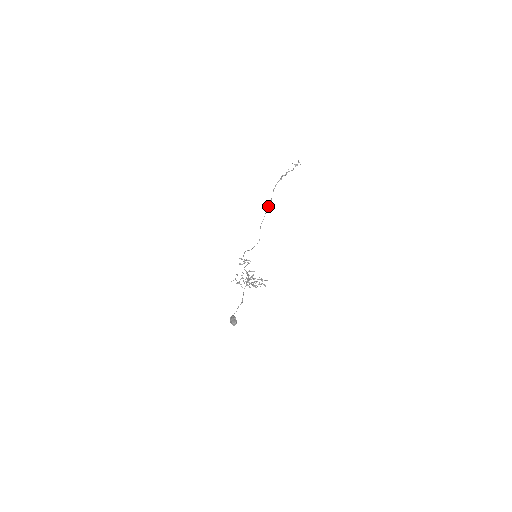
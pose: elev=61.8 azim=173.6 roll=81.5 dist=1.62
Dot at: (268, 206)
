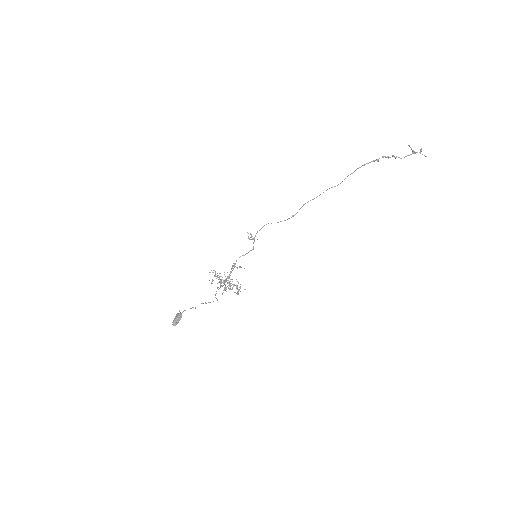
Dot at: (332, 187)
